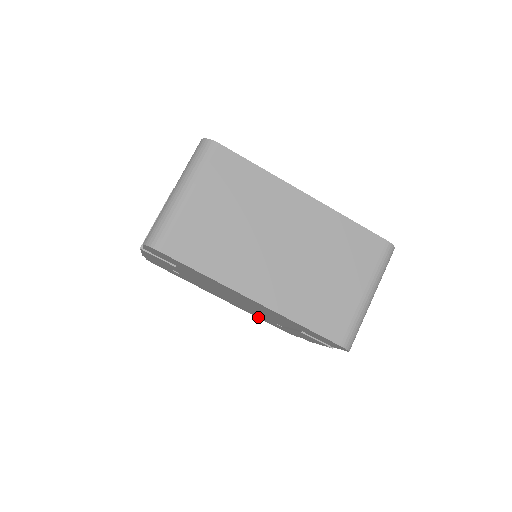
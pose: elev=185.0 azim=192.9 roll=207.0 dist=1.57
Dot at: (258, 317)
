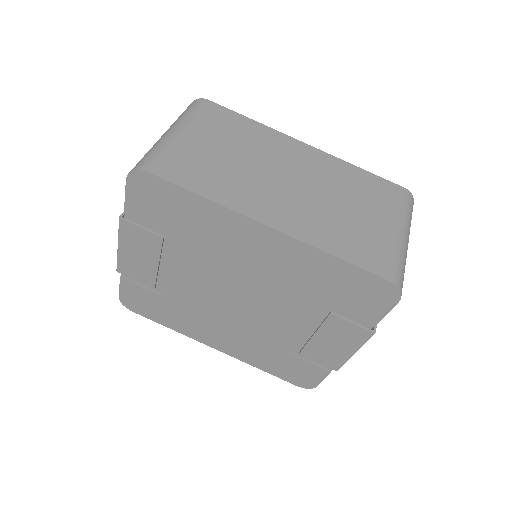
Dot at: (264, 367)
